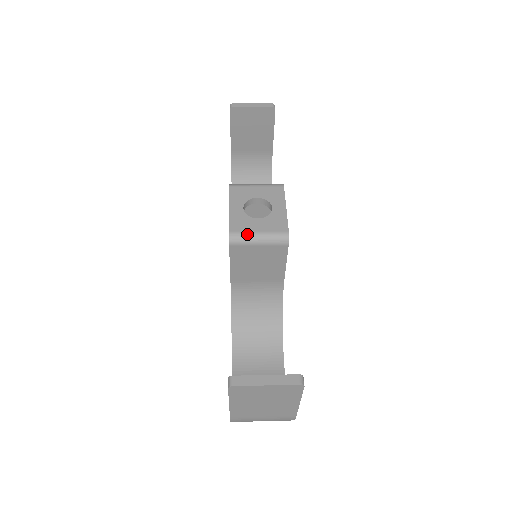
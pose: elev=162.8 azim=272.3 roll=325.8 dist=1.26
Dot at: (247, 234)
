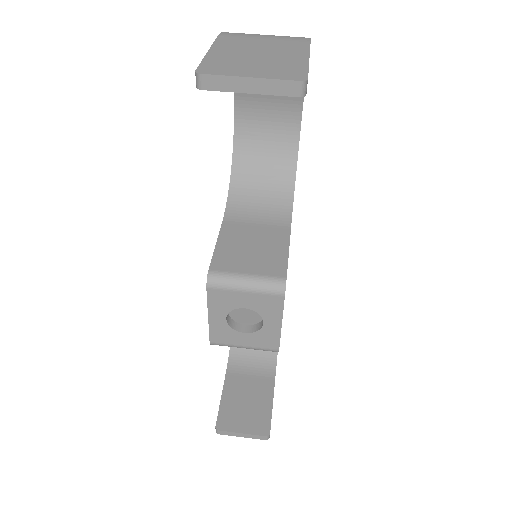
Dot at: (230, 346)
